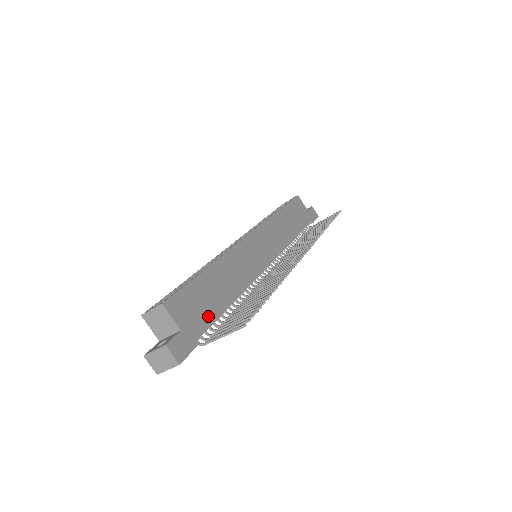
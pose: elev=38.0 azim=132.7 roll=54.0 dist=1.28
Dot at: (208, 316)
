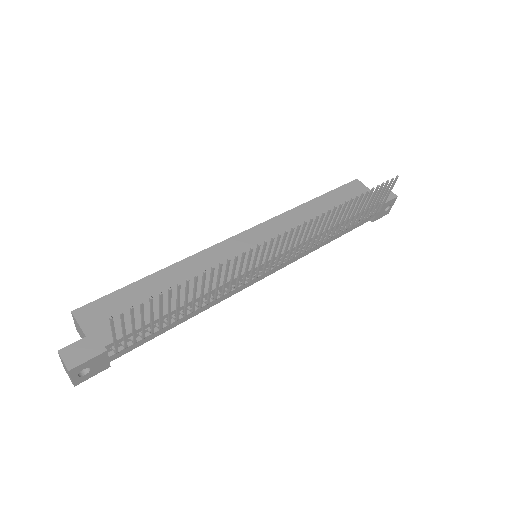
Dot at: occluded
